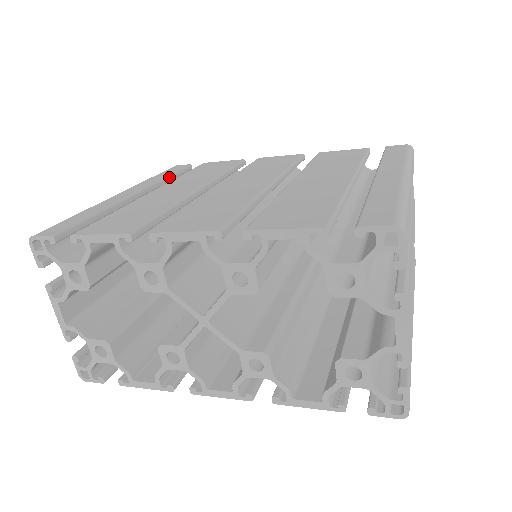
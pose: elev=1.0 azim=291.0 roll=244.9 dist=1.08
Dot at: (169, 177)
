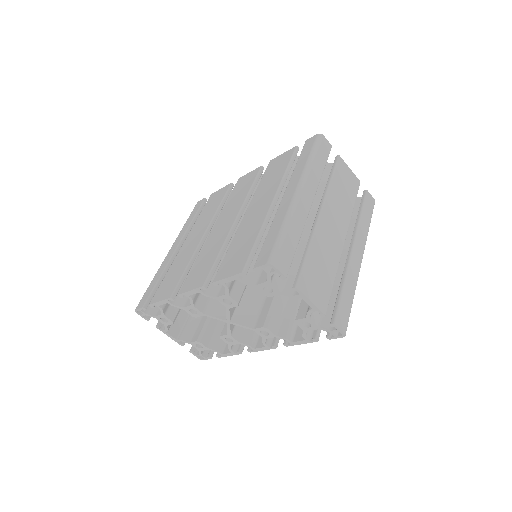
Dot at: (193, 220)
